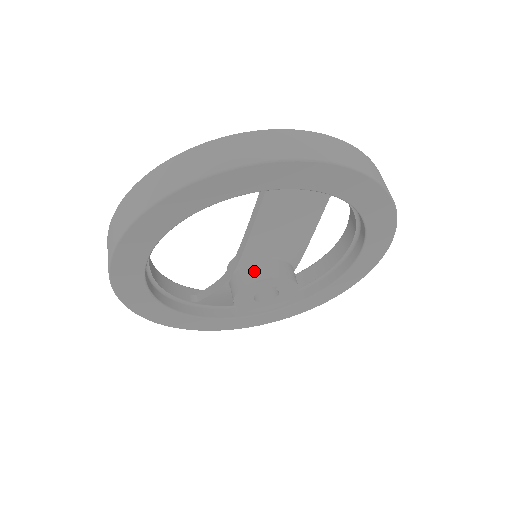
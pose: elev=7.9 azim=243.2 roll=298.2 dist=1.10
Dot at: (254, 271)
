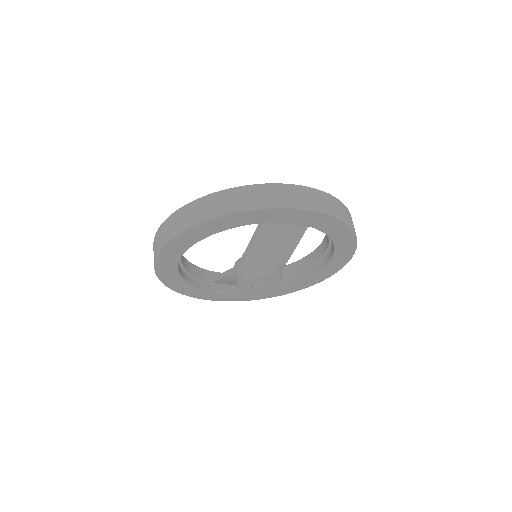
Dot at: (253, 270)
